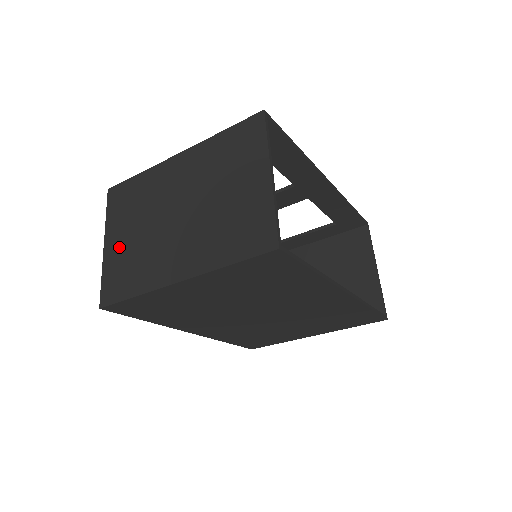
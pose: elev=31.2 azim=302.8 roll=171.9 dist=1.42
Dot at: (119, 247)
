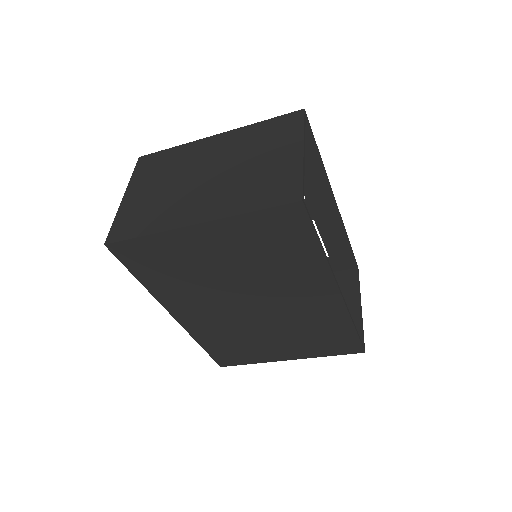
Dot at: (139, 198)
